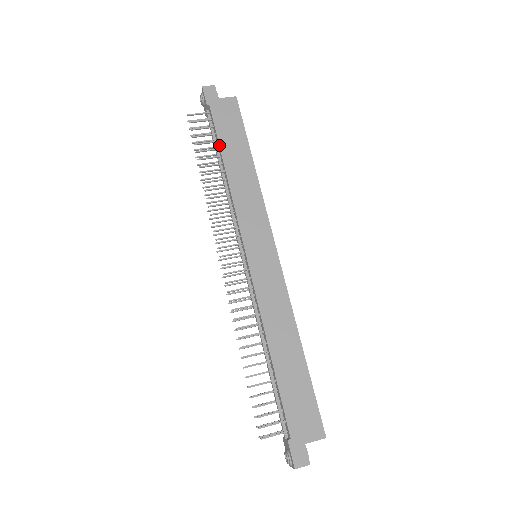
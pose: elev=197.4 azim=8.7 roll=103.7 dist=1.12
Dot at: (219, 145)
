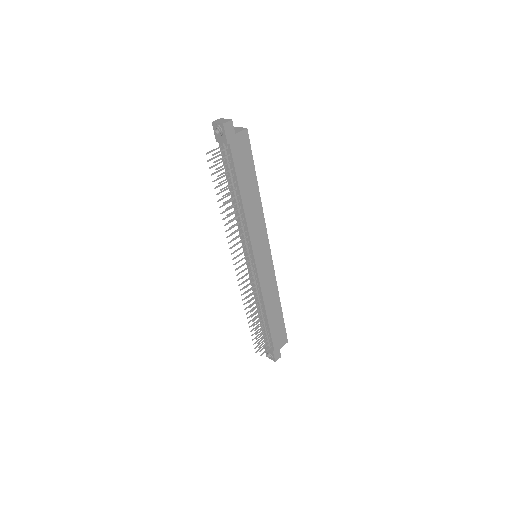
Dot at: (238, 181)
